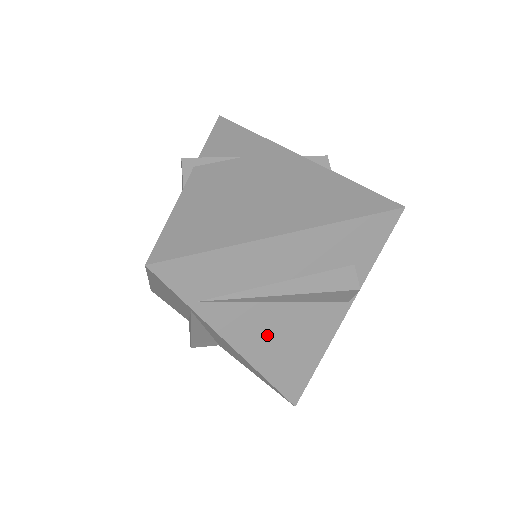
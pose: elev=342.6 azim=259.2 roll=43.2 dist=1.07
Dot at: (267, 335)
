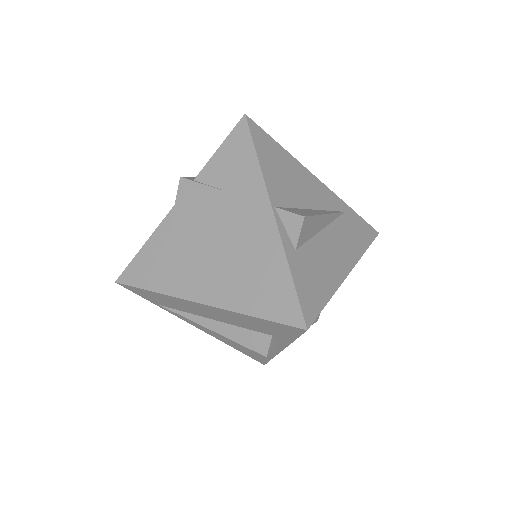
Dot at: occluded
